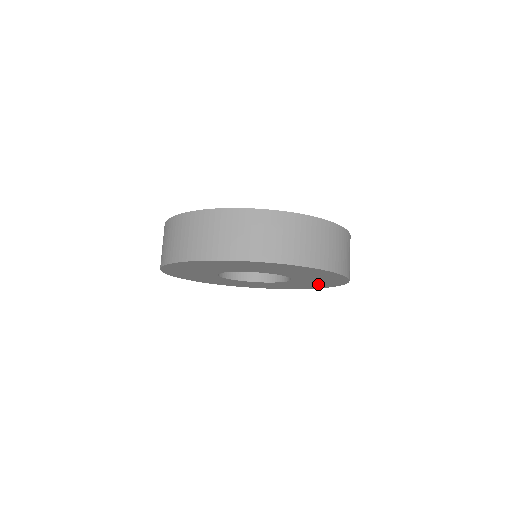
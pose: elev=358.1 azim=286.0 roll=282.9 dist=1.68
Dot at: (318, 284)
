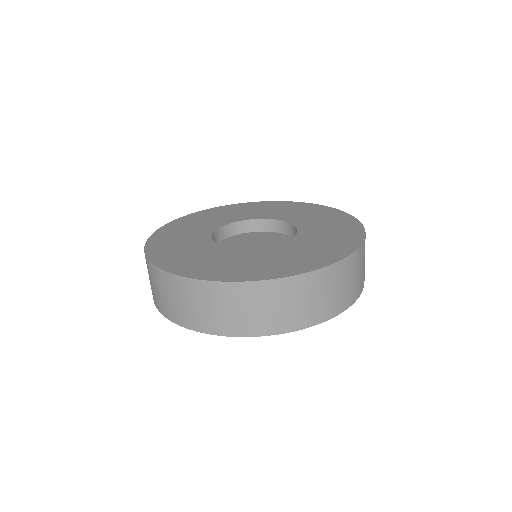
Dot at: occluded
